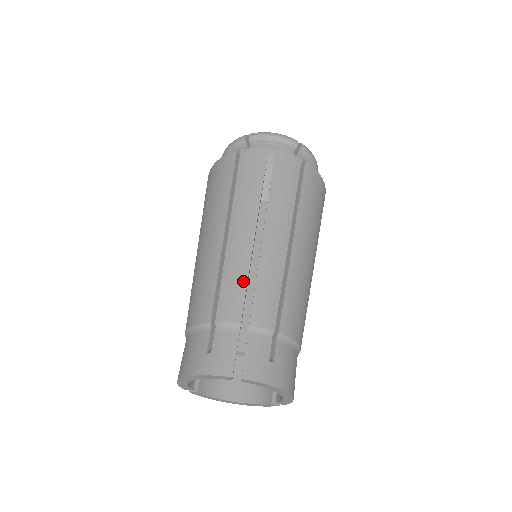
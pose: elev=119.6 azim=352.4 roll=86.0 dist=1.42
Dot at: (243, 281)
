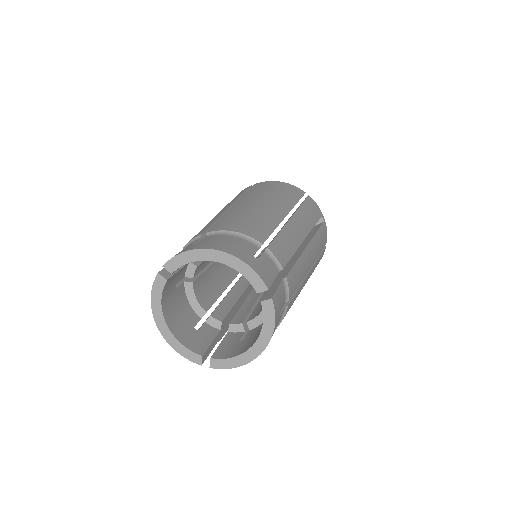
Dot at: occluded
